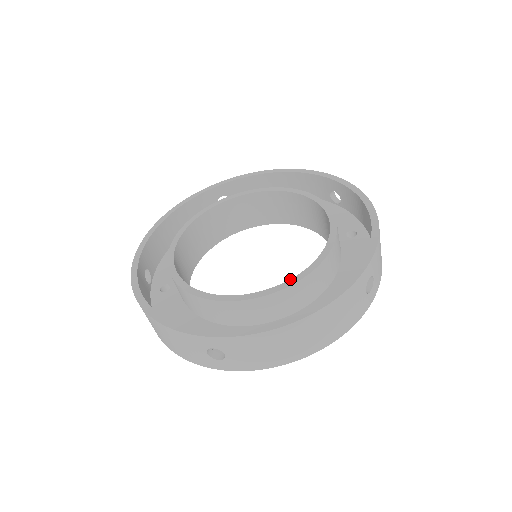
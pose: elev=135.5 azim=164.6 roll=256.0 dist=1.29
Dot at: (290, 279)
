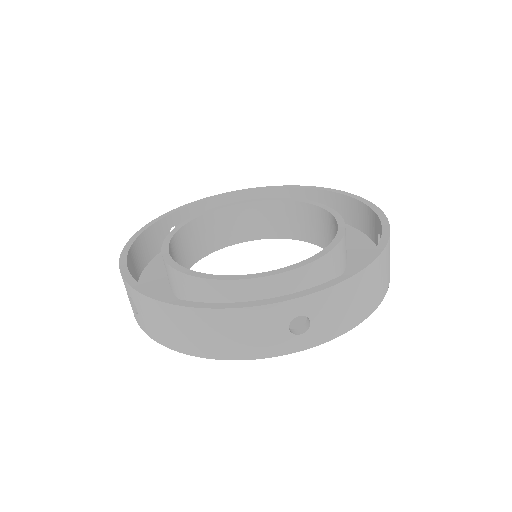
Dot at: (331, 242)
